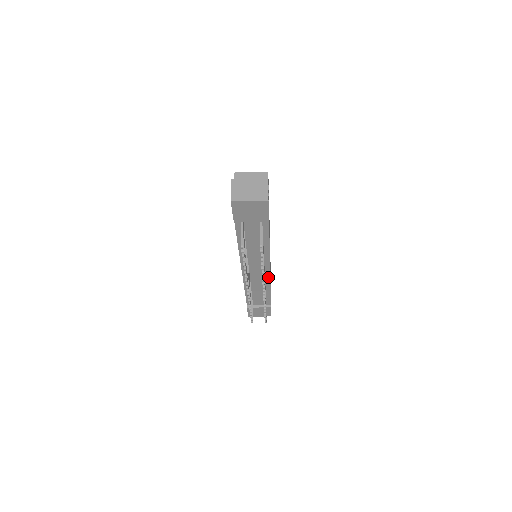
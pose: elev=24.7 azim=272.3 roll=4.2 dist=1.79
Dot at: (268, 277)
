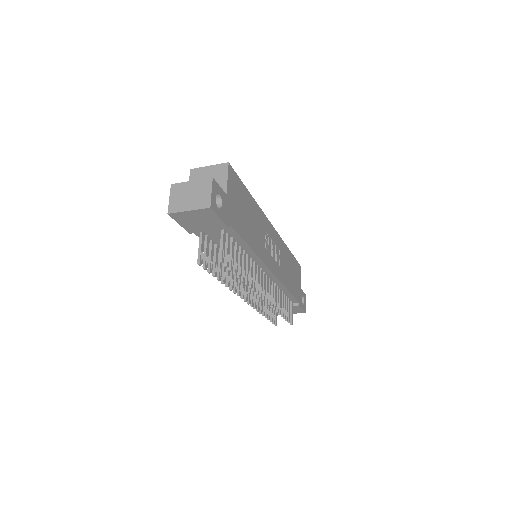
Dot at: (275, 279)
